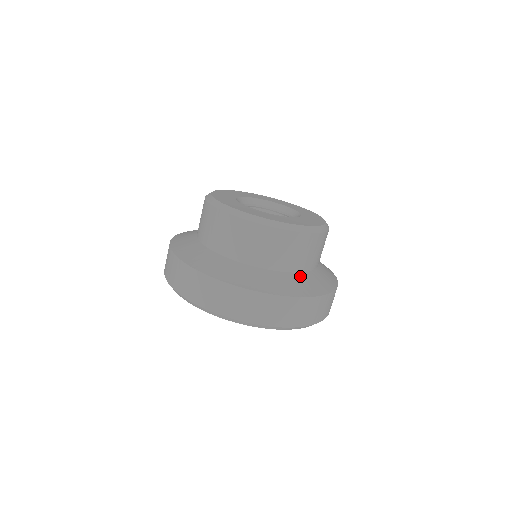
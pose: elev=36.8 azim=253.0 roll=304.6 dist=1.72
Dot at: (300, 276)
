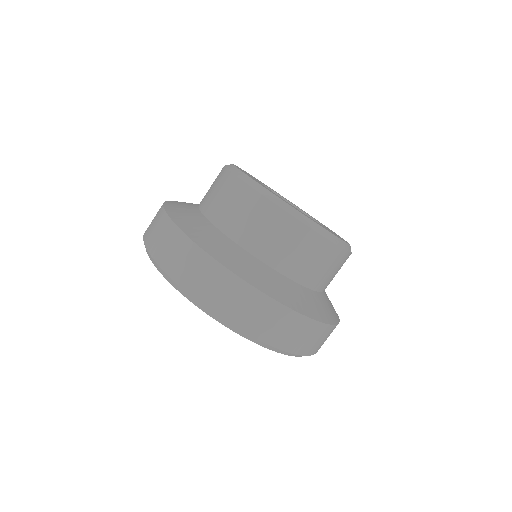
Dot at: (316, 295)
